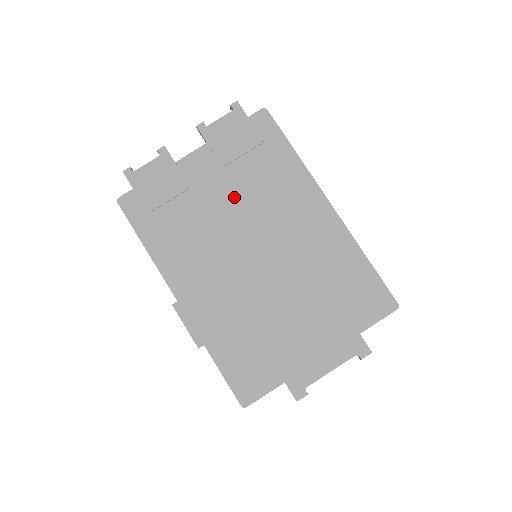
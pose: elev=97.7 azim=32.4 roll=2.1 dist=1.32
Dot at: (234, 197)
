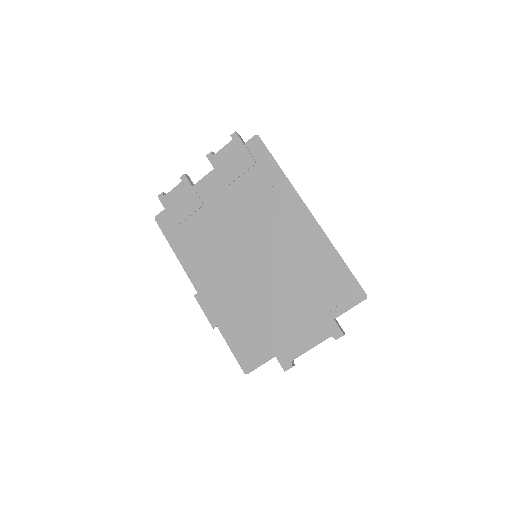
Dot at: (235, 210)
